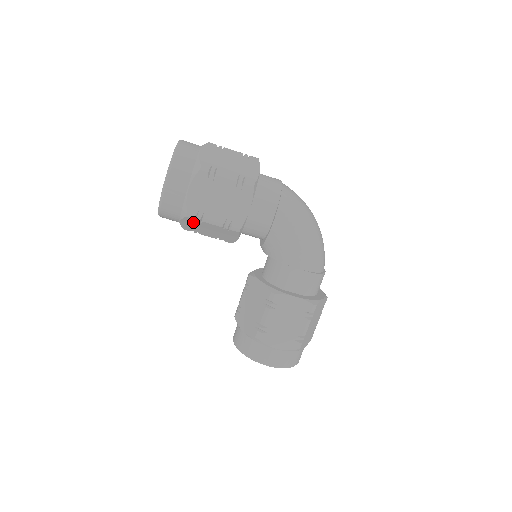
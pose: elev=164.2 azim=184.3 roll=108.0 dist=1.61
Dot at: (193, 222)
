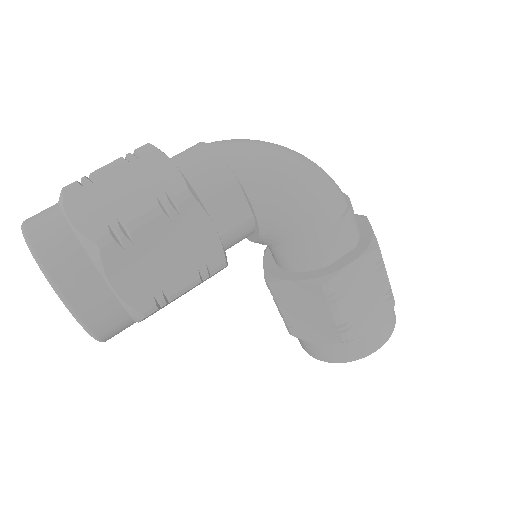
Dot at: (157, 310)
